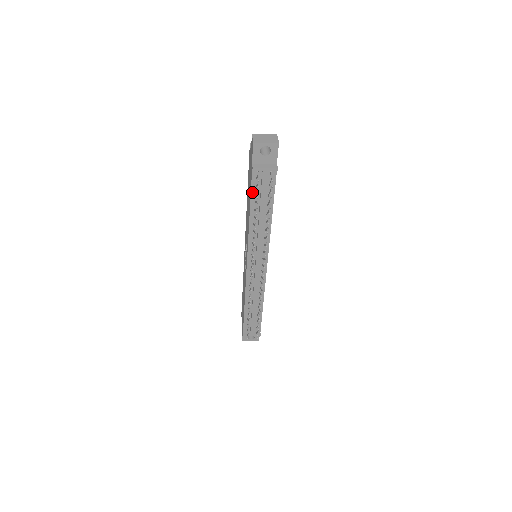
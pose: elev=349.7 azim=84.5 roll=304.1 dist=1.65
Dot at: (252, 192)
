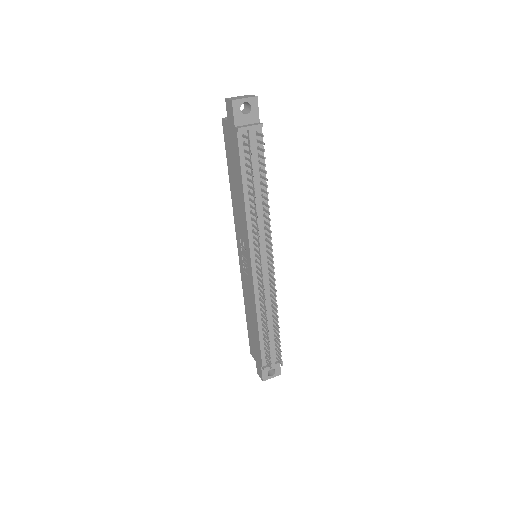
Dot at: (241, 162)
